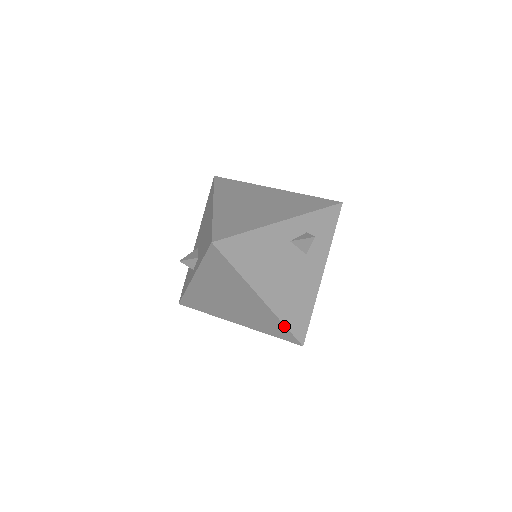
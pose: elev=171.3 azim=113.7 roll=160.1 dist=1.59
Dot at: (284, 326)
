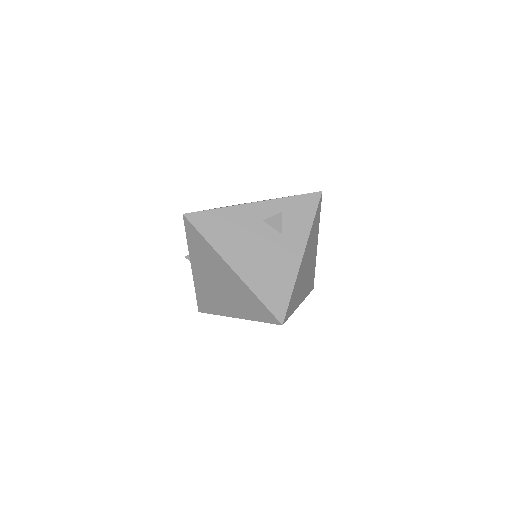
Dot at: (259, 300)
